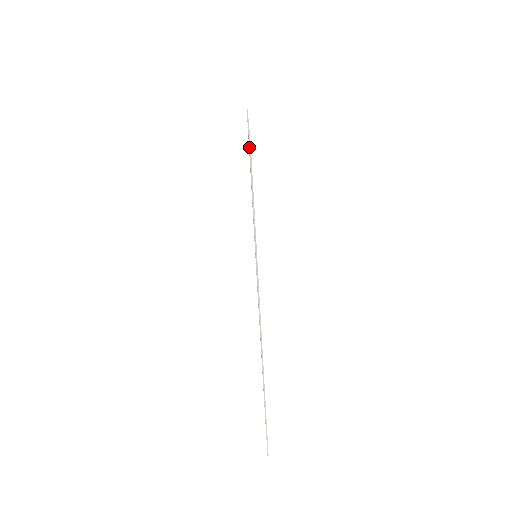
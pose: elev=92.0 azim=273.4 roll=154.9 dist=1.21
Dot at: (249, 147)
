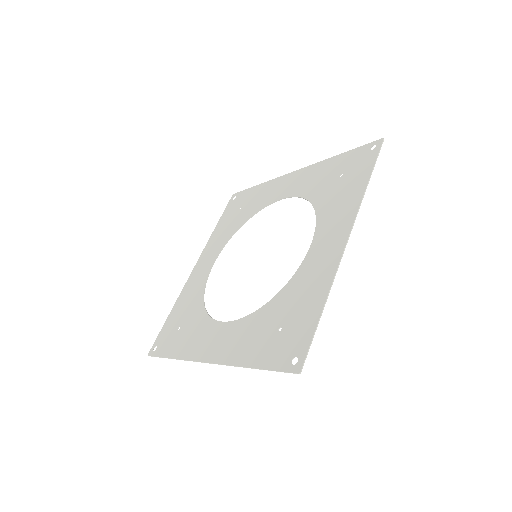
Dot at: occluded
